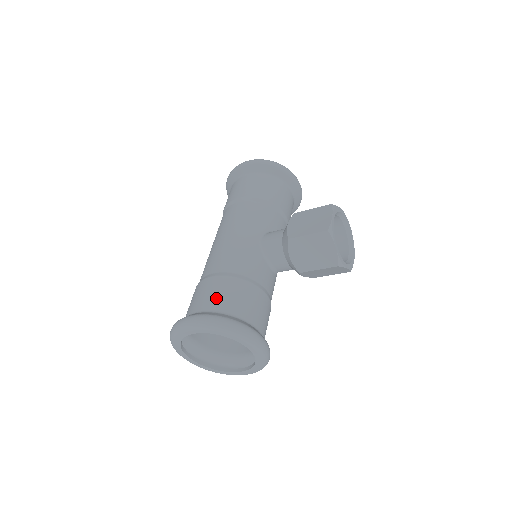
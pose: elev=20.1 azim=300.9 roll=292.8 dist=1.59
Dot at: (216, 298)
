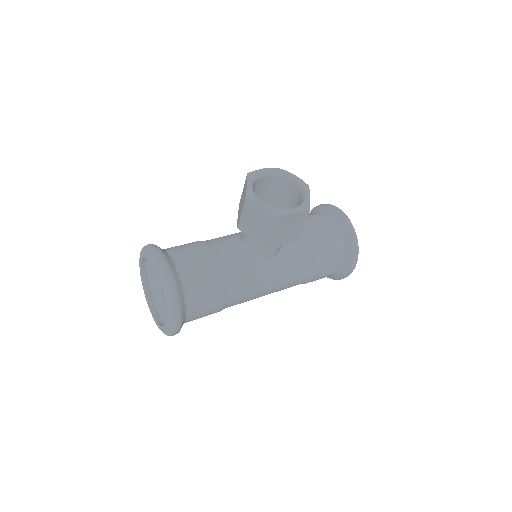
Dot at: occluded
